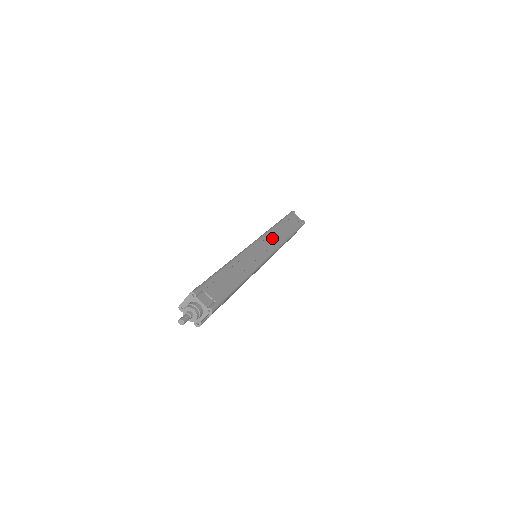
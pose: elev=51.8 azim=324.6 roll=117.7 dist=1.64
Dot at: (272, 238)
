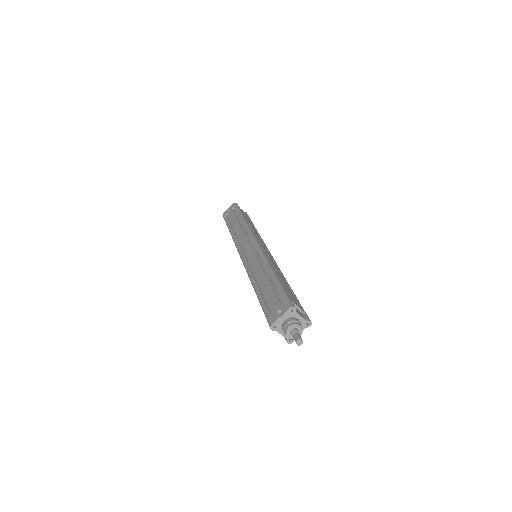
Dot at: (257, 235)
